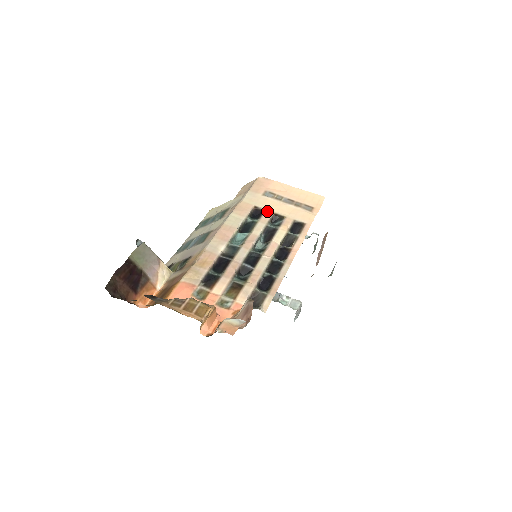
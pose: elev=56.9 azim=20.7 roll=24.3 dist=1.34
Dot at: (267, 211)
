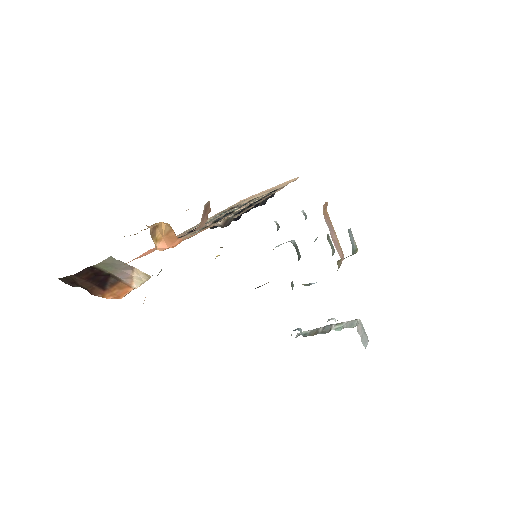
Dot at: (242, 203)
